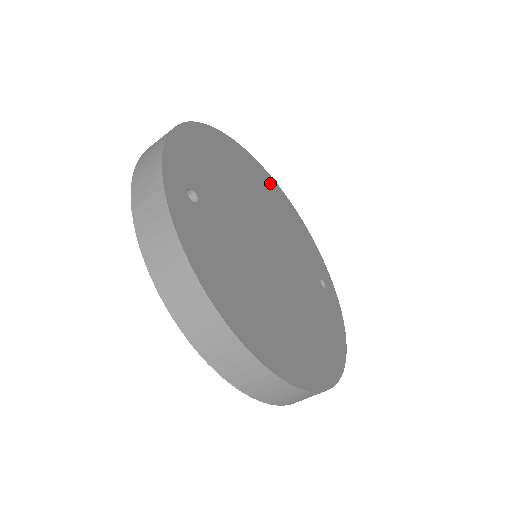
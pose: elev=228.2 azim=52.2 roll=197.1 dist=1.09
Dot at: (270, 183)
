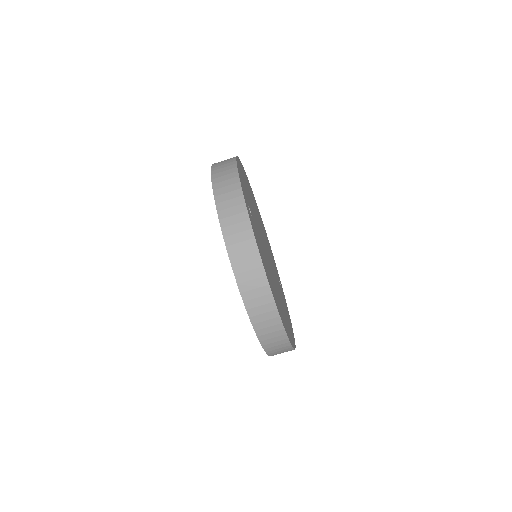
Dot at: occluded
